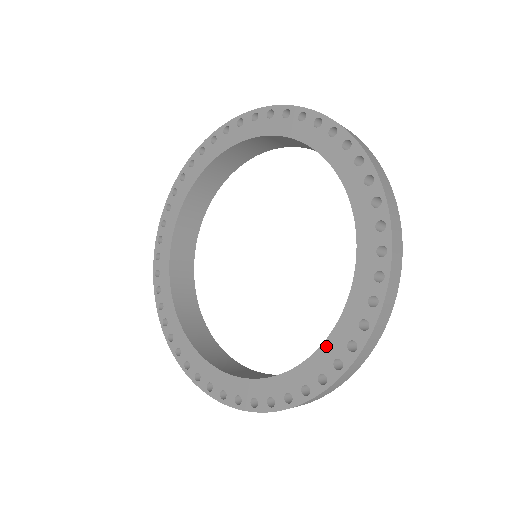
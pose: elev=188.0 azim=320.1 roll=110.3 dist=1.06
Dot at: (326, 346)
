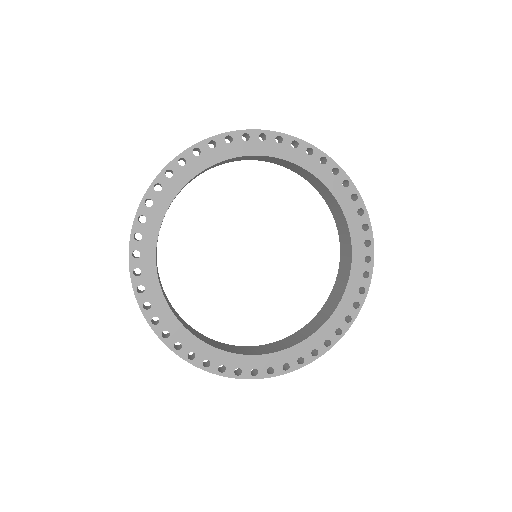
Dot at: (285, 353)
